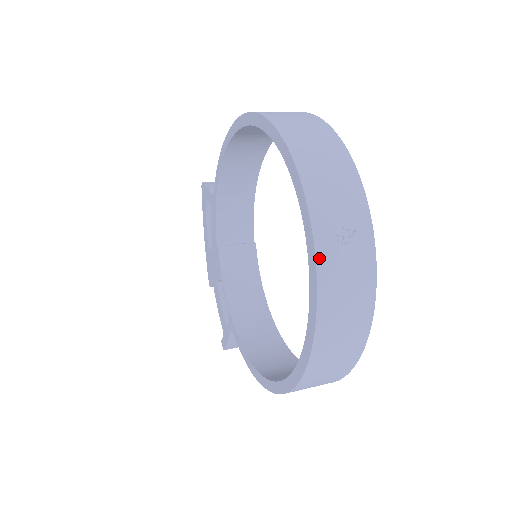
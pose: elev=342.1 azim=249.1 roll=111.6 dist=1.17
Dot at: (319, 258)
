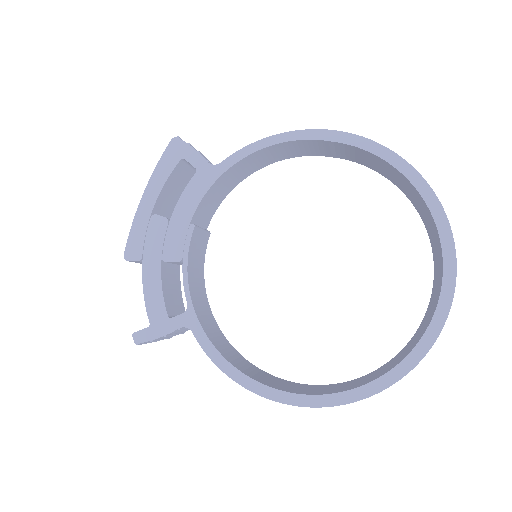
Dot at: (451, 304)
